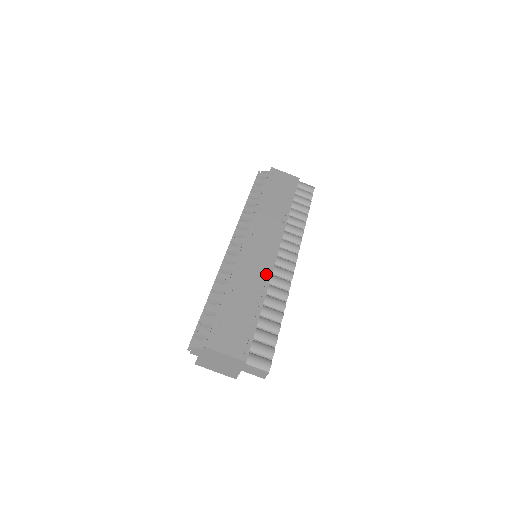
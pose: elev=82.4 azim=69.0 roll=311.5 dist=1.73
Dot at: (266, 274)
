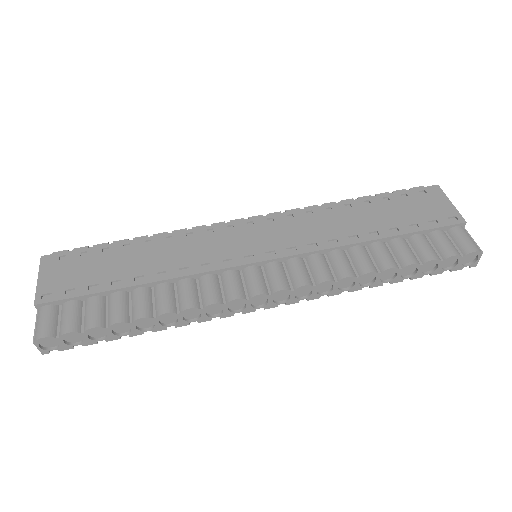
Dot at: (208, 266)
